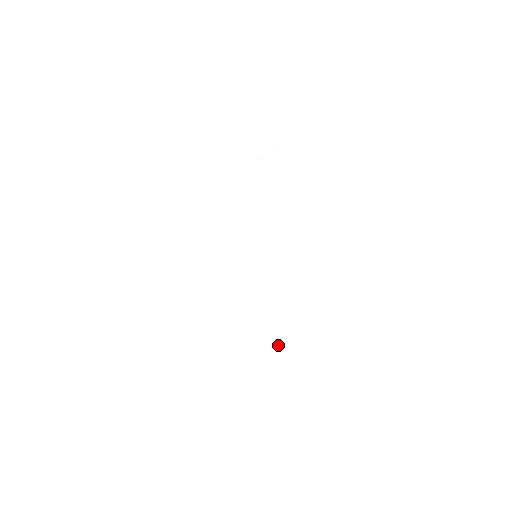
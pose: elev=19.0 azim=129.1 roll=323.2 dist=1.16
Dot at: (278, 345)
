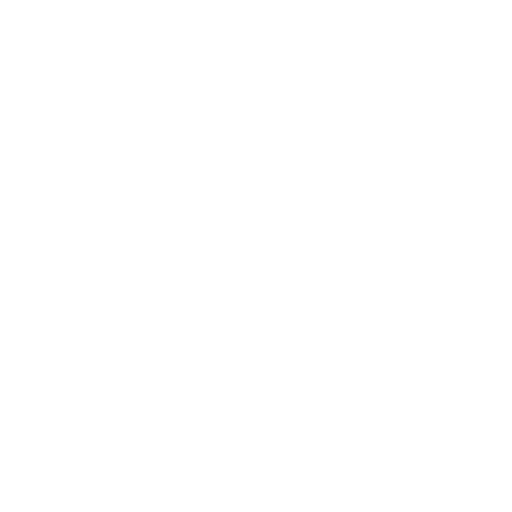
Dot at: (262, 307)
